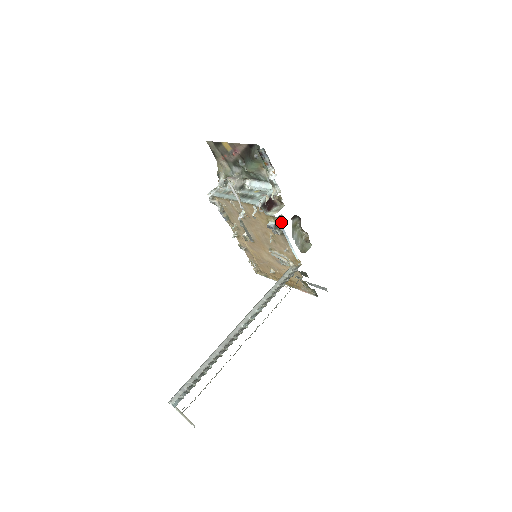
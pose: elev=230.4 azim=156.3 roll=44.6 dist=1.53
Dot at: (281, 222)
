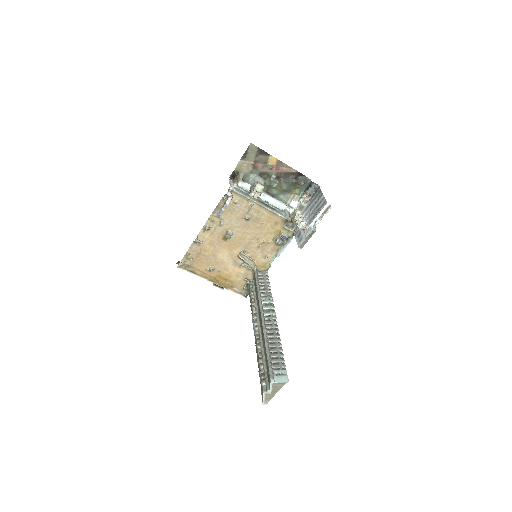
Dot at: occluded
